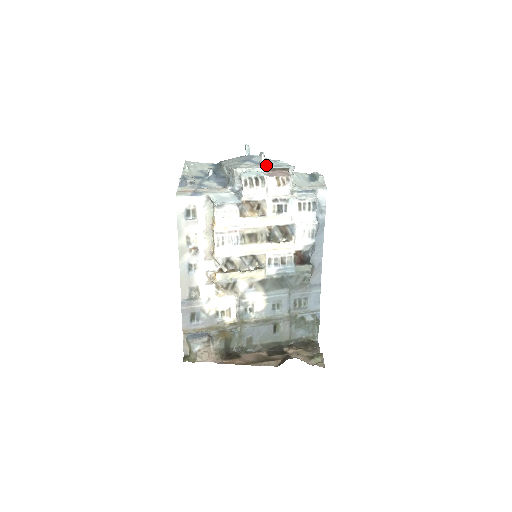
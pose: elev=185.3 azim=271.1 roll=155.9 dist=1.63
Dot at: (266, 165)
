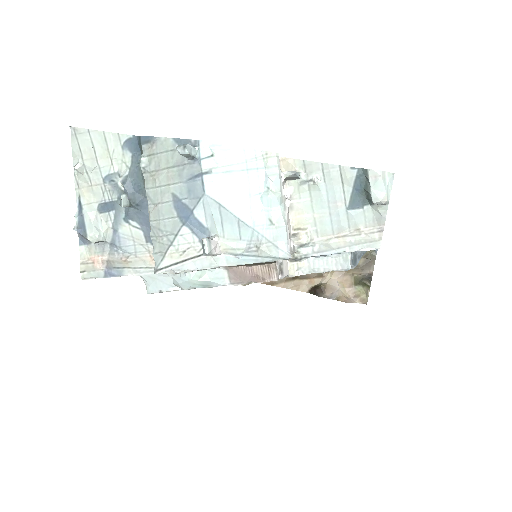
Dot at: (222, 255)
